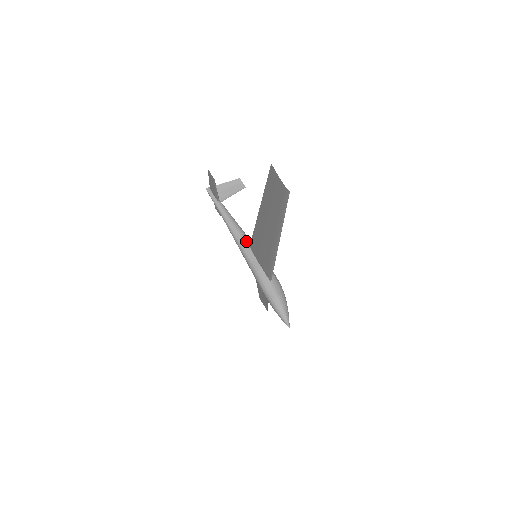
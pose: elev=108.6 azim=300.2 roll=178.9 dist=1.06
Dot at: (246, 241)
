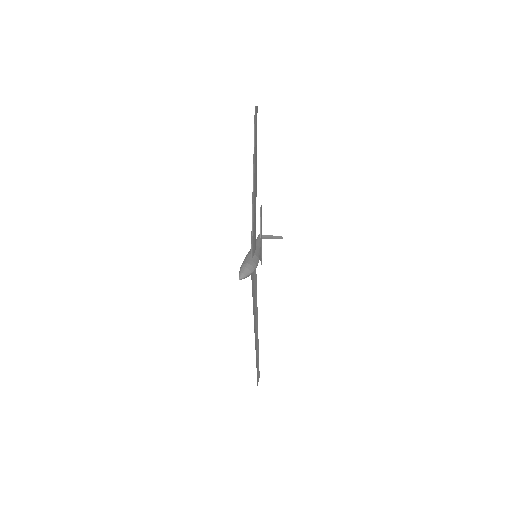
Dot at: (257, 248)
